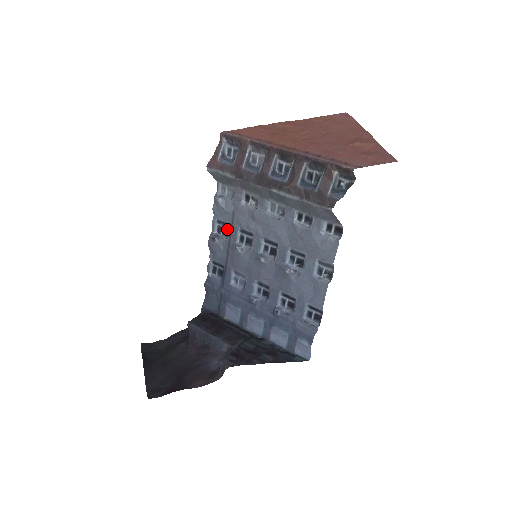
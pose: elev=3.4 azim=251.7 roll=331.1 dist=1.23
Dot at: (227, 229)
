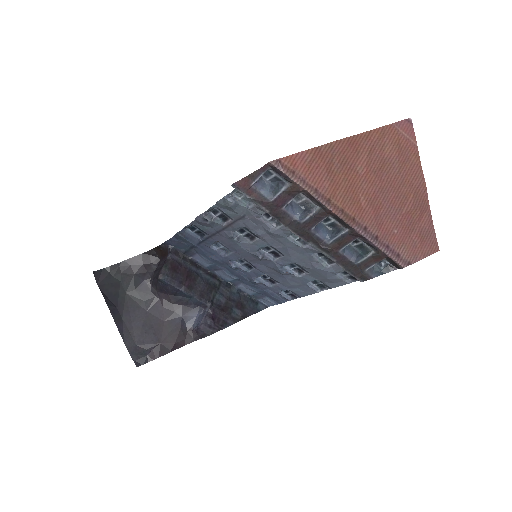
Dot at: (226, 217)
